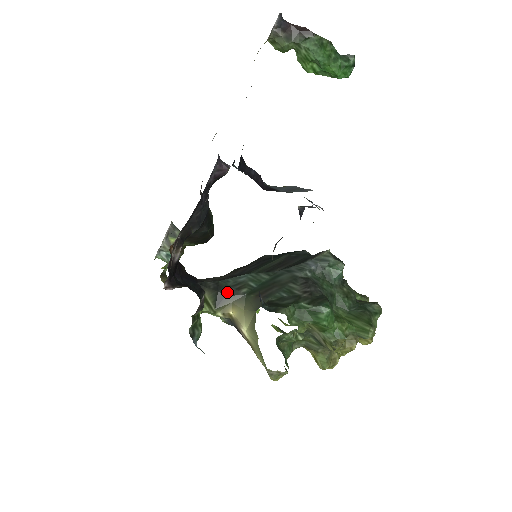
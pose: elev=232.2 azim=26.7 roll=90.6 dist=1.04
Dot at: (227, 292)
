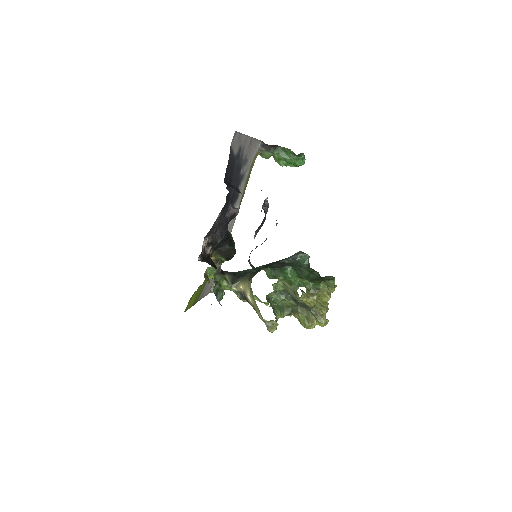
Dot at: (239, 276)
